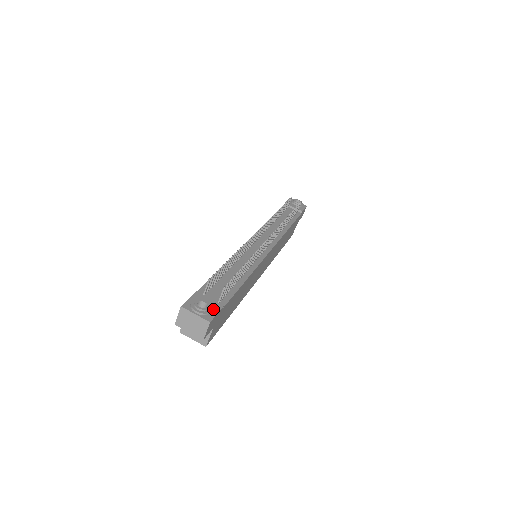
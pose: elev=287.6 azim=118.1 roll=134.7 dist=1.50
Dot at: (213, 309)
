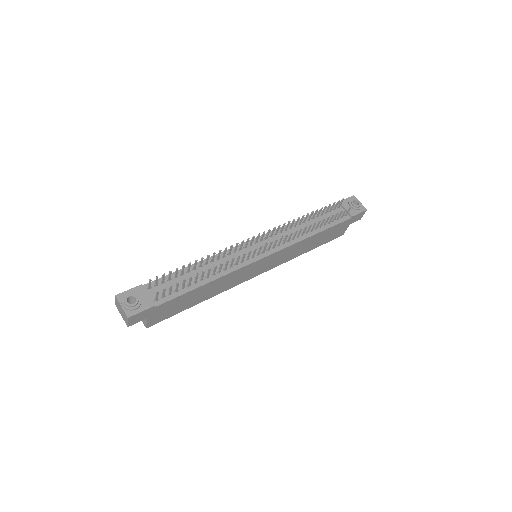
Dot at: (141, 306)
